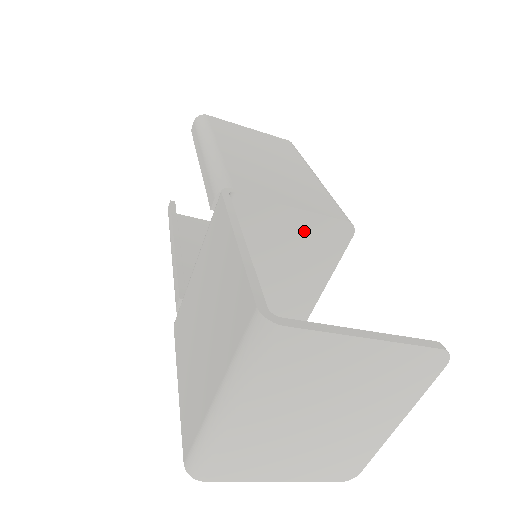
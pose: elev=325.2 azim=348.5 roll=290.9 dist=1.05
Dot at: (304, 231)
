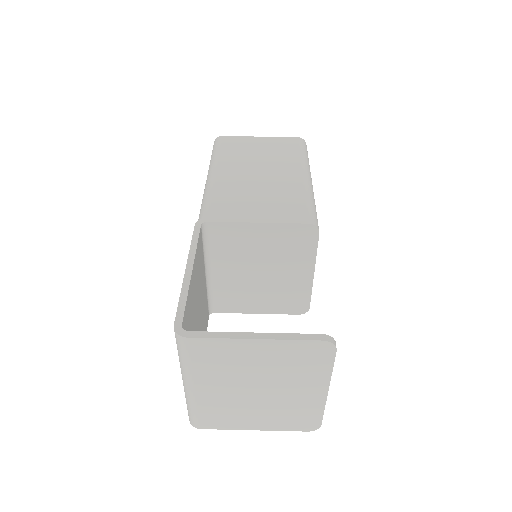
Dot at: (274, 237)
